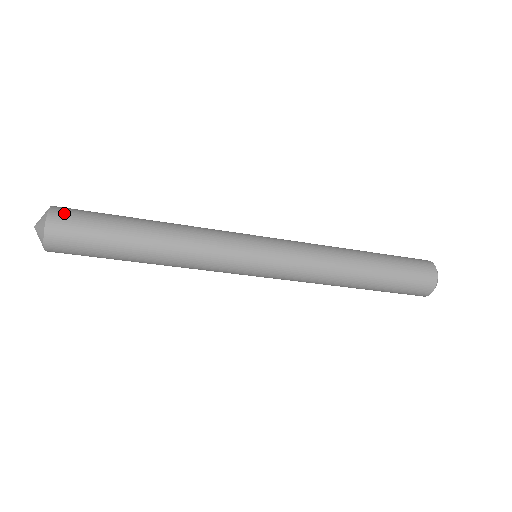
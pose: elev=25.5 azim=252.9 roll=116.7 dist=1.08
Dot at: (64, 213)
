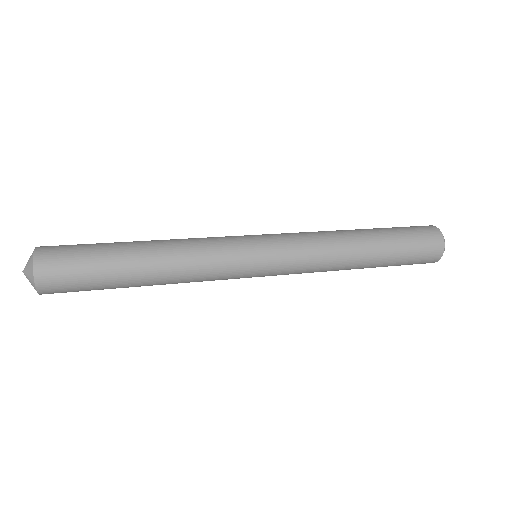
Dot at: (50, 261)
